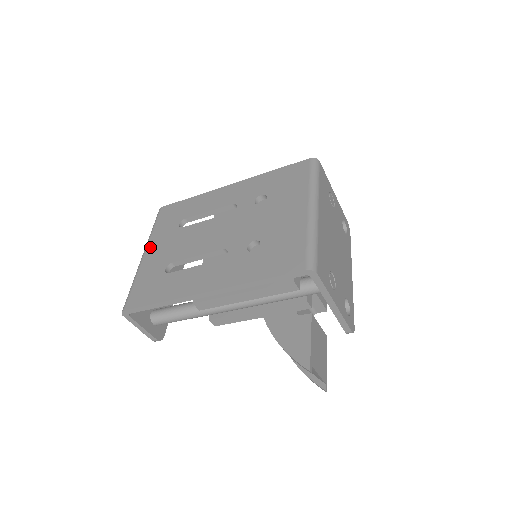
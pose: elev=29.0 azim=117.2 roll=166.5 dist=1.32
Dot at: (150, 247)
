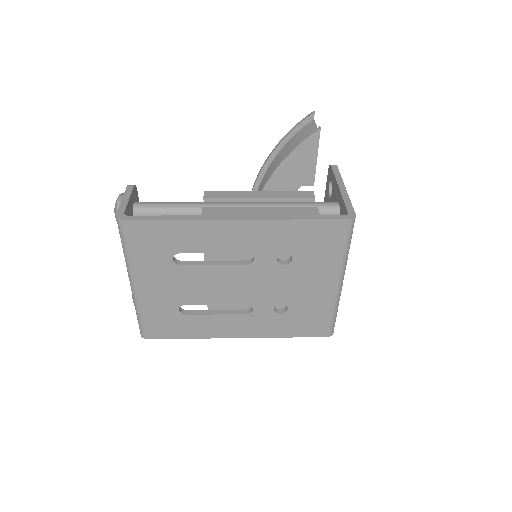
Dot at: (141, 280)
